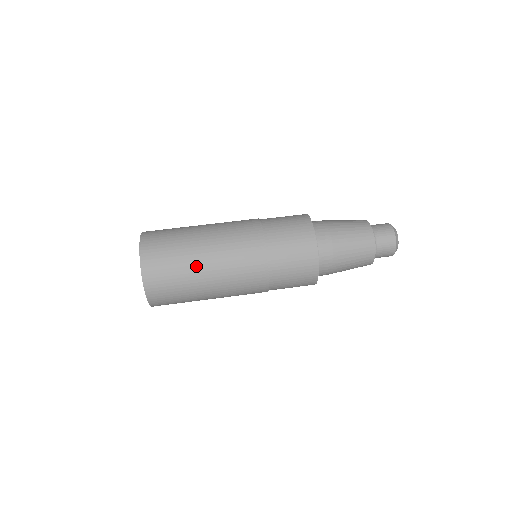
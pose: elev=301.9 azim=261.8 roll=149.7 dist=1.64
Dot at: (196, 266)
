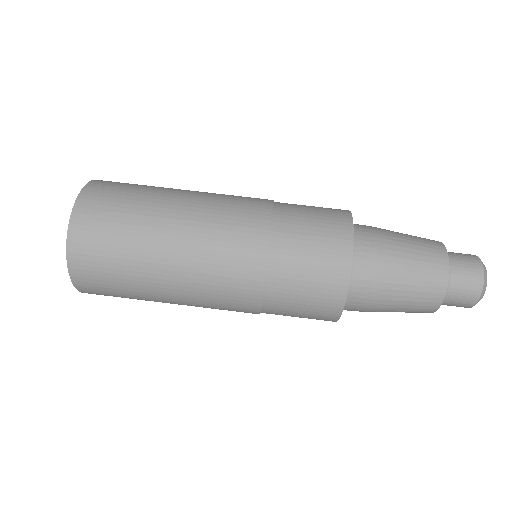
Dot at: (157, 301)
